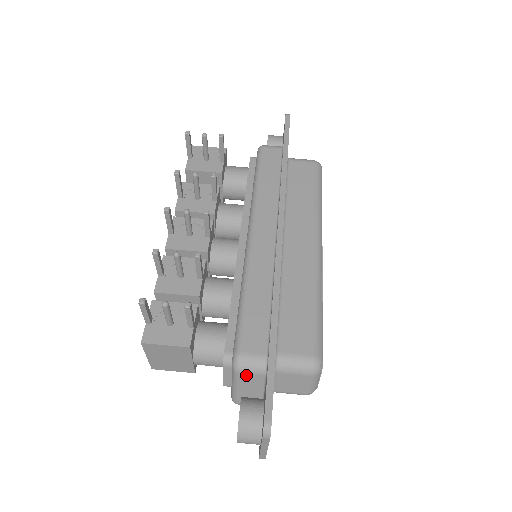
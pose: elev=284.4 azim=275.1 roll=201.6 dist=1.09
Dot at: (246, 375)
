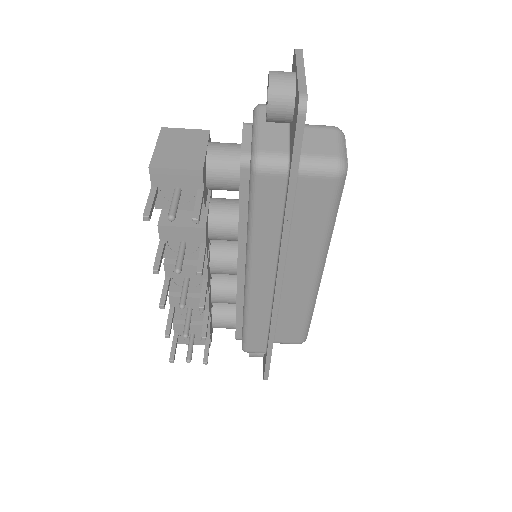
Dot at: occluded
